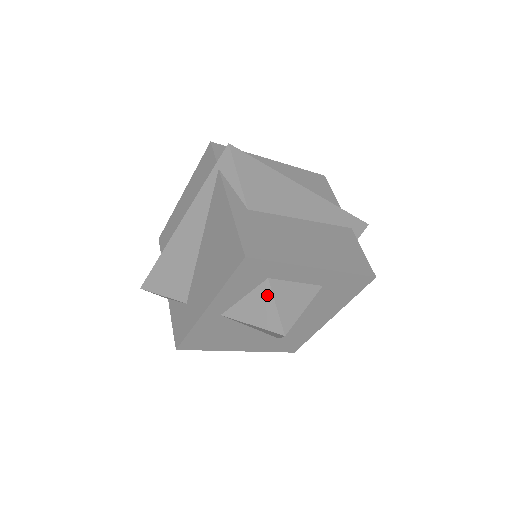
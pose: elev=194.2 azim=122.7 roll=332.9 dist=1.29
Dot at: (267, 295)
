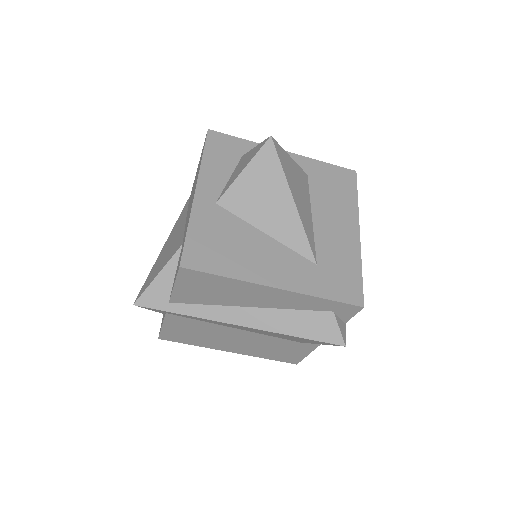
Dot at: (246, 156)
